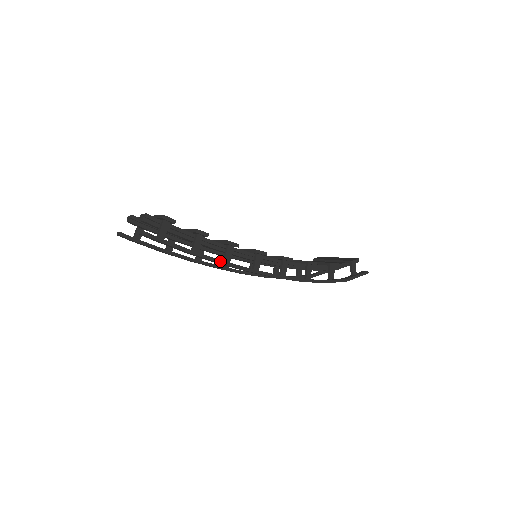
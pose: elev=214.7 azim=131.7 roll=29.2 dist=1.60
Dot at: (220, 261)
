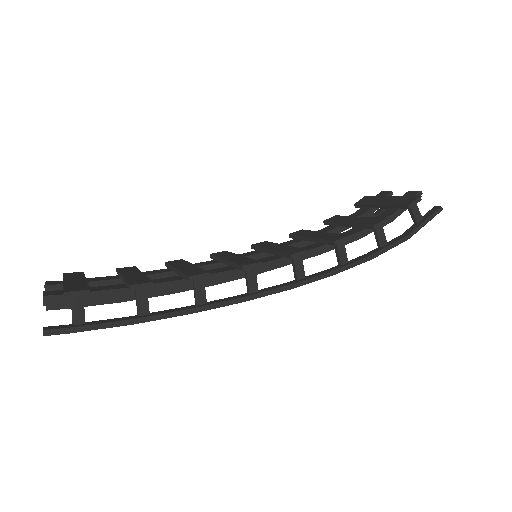
Dot at: (188, 311)
